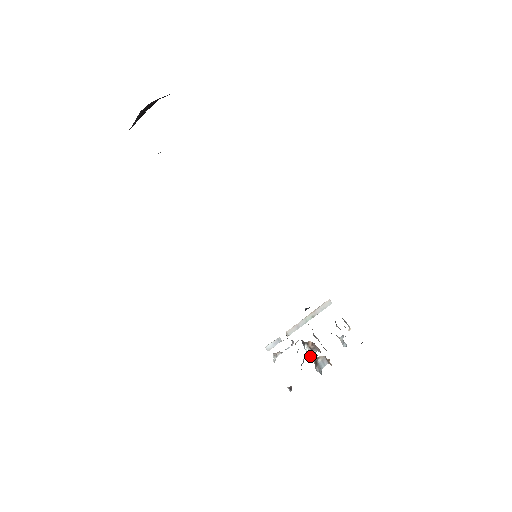
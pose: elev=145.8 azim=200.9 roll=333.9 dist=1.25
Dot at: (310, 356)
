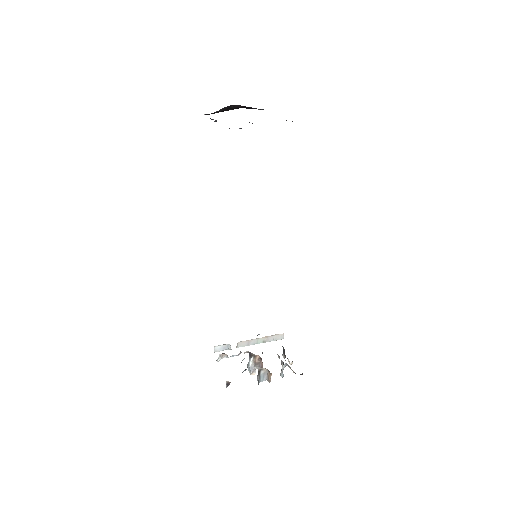
Dot at: (250, 371)
